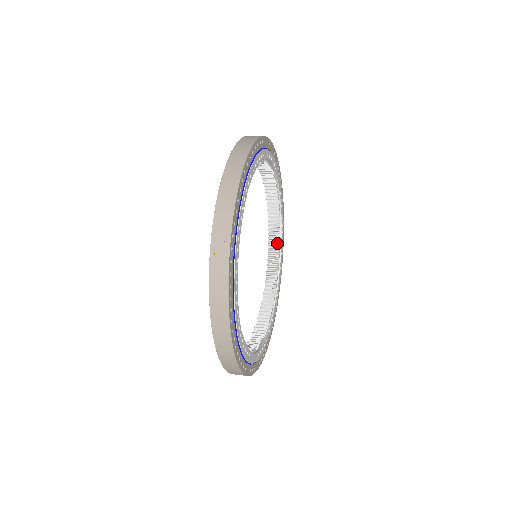
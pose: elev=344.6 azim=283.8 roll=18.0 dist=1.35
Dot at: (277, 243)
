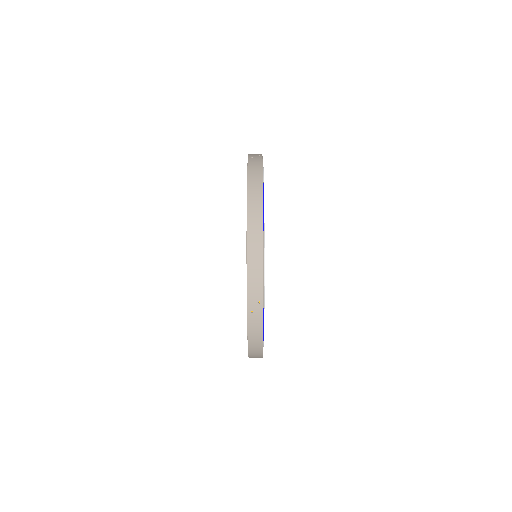
Dot at: occluded
